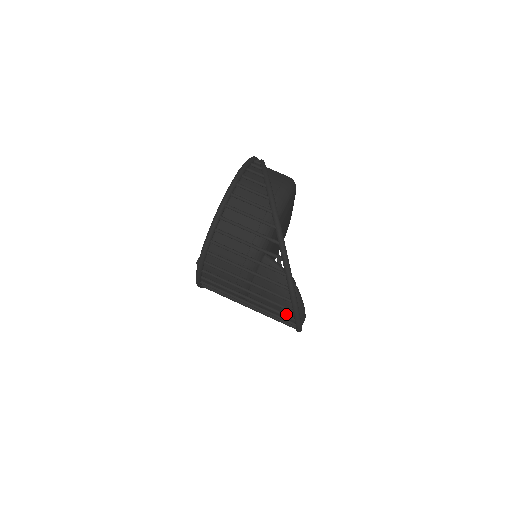
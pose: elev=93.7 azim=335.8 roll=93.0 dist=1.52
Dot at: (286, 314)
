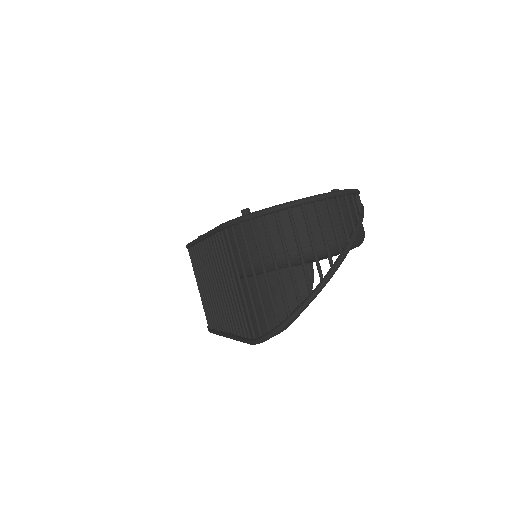
Dot at: (268, 320)
